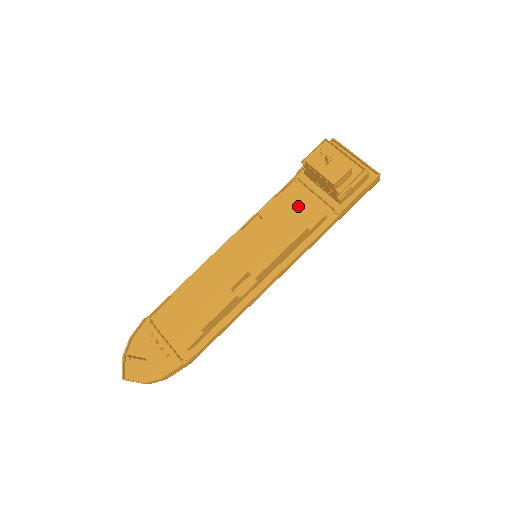
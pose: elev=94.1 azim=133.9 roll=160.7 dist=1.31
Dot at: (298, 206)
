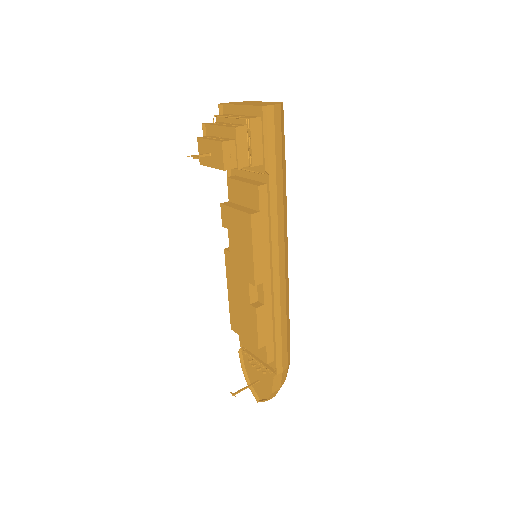
Dot at: (241, 195)
